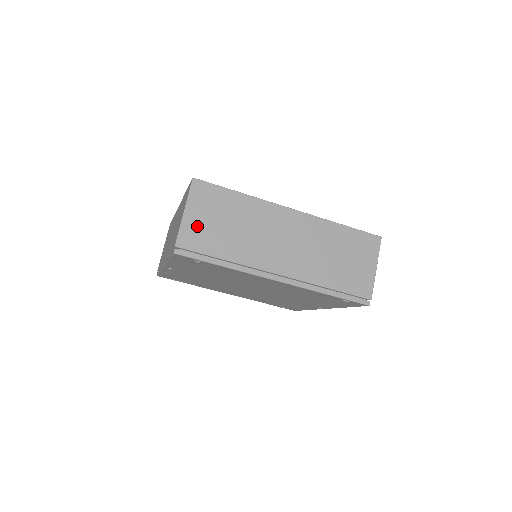
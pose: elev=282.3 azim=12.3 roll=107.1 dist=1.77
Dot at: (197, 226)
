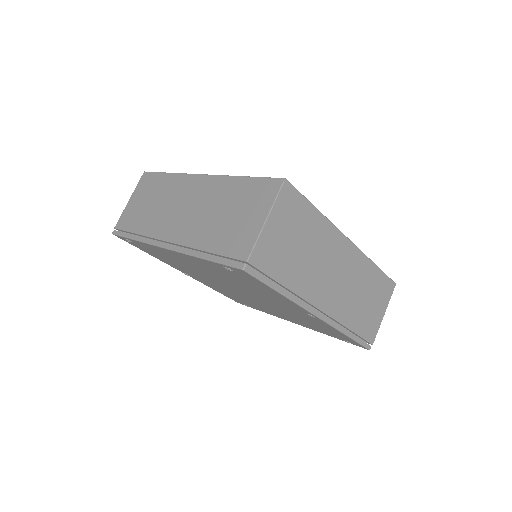
Dot at: (132, 209)
